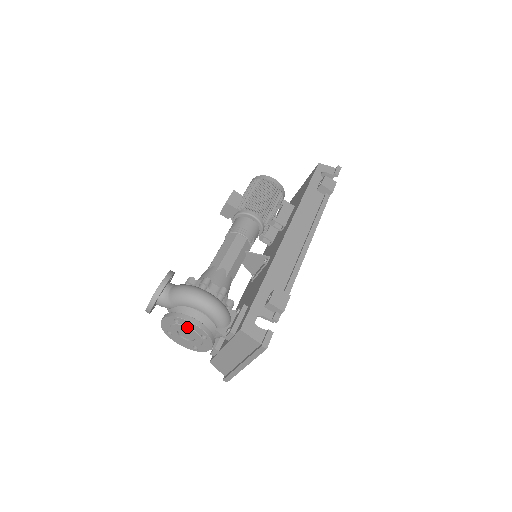
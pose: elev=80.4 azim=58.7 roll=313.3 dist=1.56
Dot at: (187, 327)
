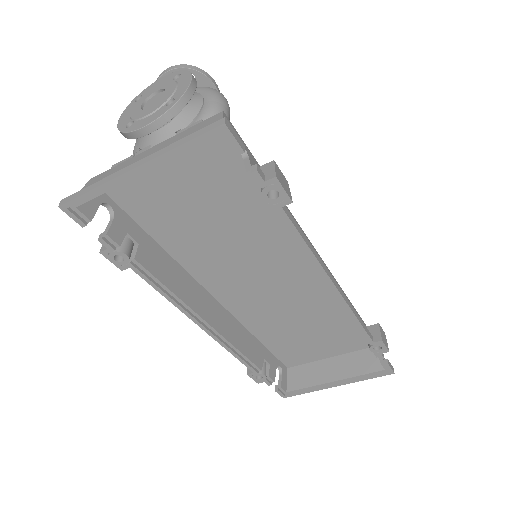
Dot at: (176, 84)
